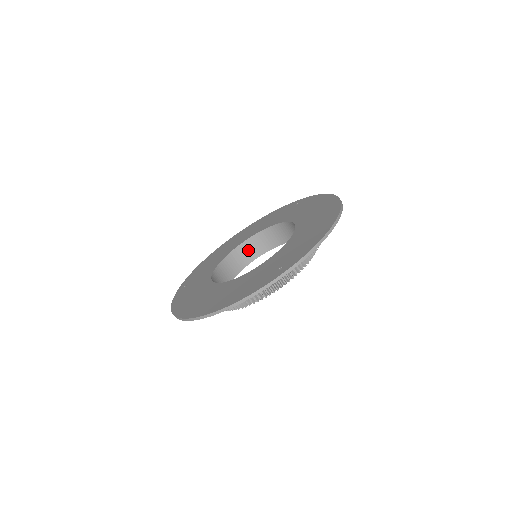
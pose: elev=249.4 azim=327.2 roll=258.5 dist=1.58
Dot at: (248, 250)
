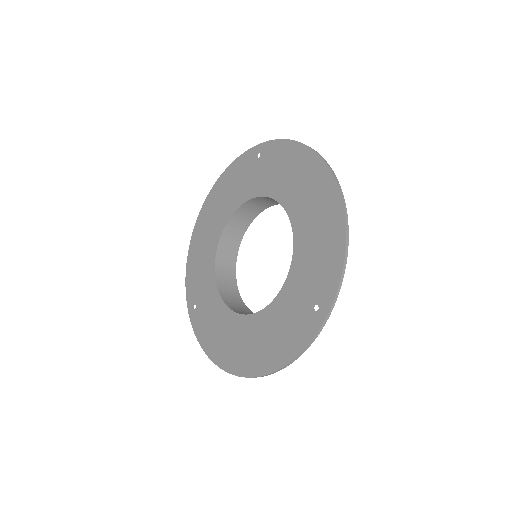
Dot at: (232, 232)
